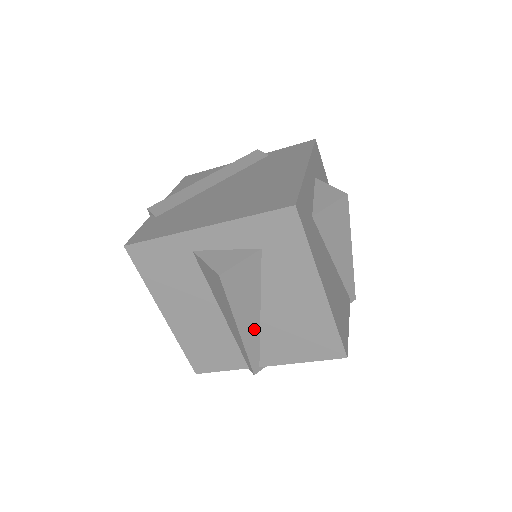
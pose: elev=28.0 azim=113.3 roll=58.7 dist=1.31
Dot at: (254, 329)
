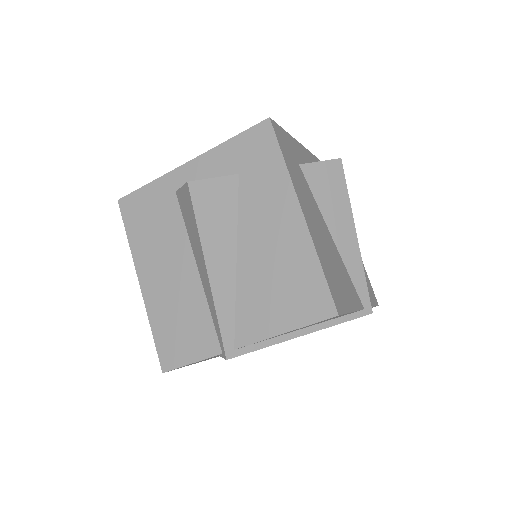
Dot at: (228, 281)
